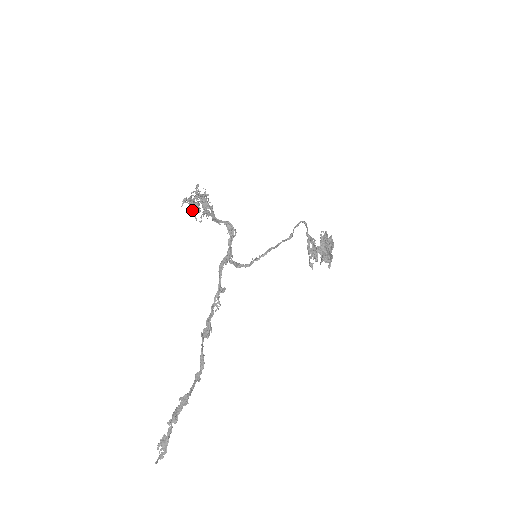
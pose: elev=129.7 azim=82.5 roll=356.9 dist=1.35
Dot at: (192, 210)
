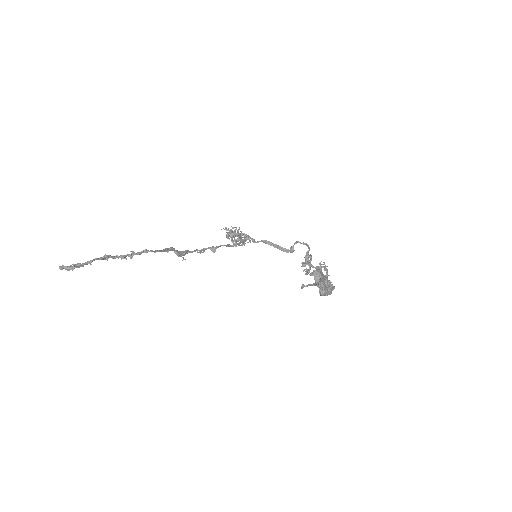
Dot at: (227, 236)
